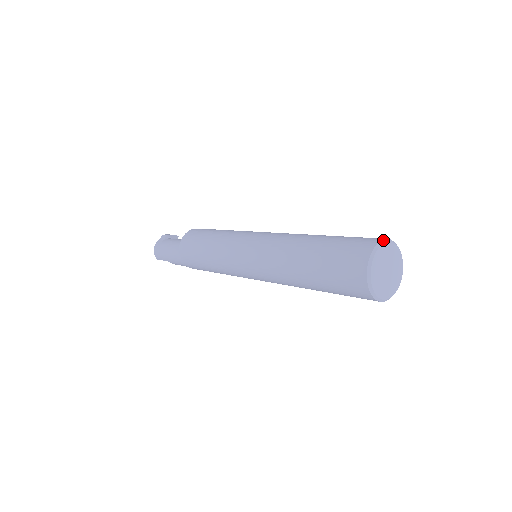
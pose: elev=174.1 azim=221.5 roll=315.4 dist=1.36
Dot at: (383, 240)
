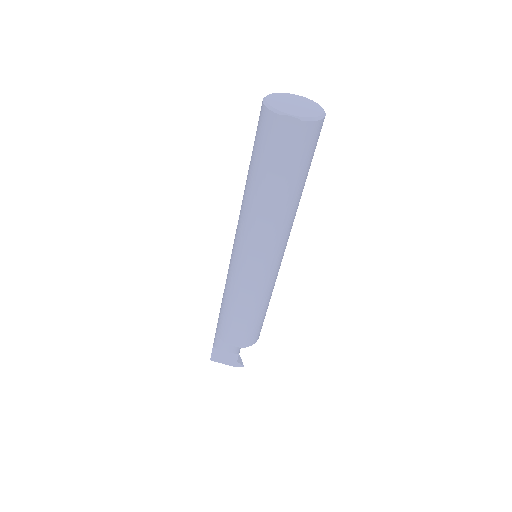
Dot at: (313, 102)
